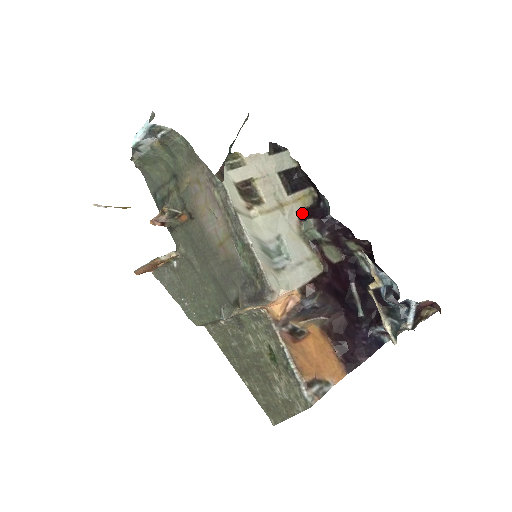
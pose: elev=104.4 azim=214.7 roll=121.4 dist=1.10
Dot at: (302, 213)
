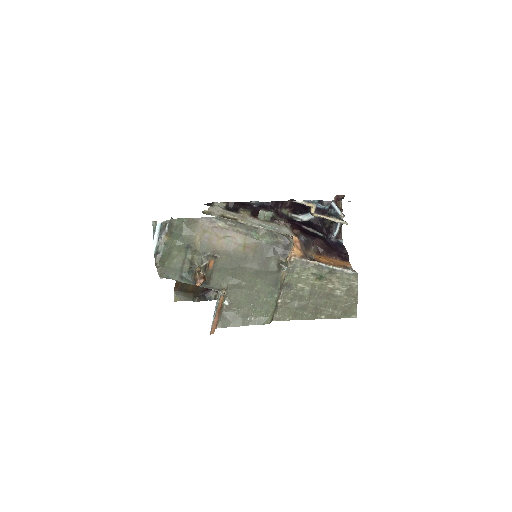
Dot at: (253, 216)
